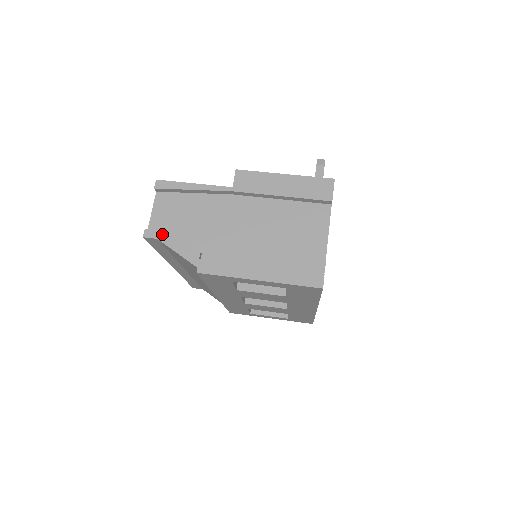
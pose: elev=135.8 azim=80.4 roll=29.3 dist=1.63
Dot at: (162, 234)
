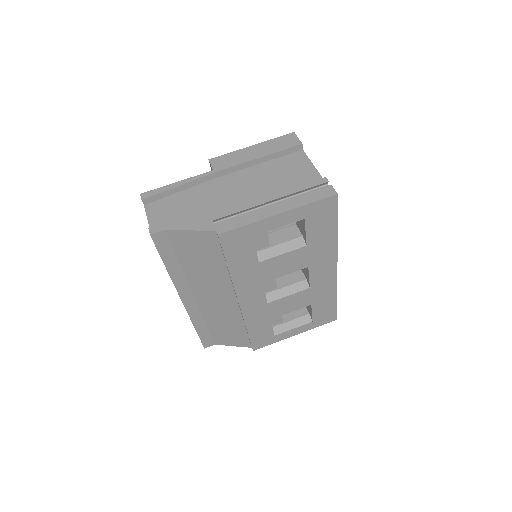
Dot at: (167, 224)
